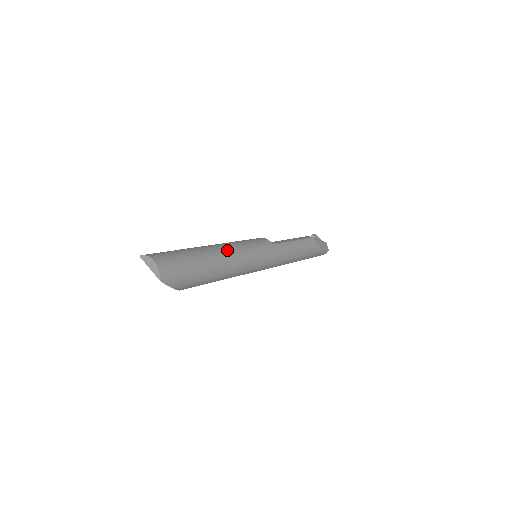
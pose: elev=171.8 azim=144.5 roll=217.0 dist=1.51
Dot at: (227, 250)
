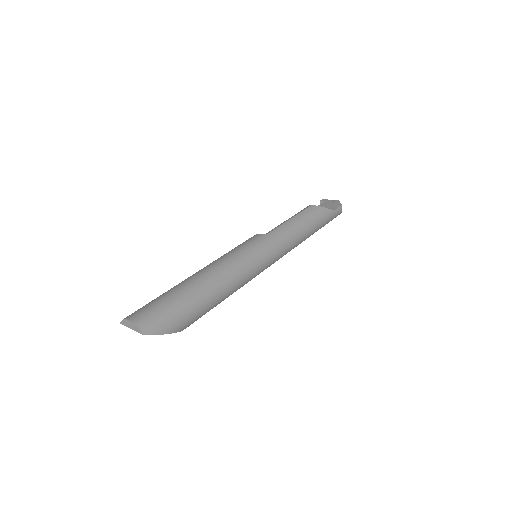
Dot at: (211, 269)
